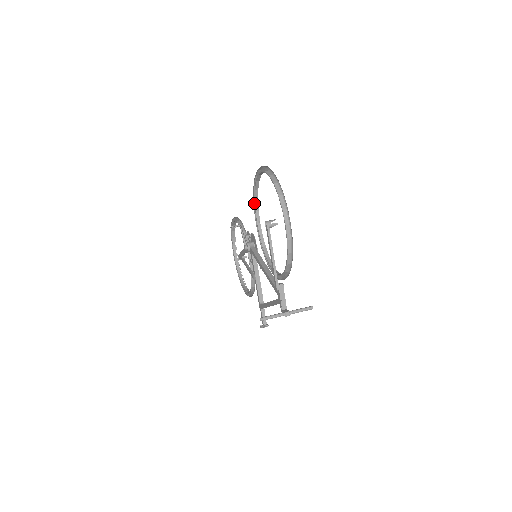
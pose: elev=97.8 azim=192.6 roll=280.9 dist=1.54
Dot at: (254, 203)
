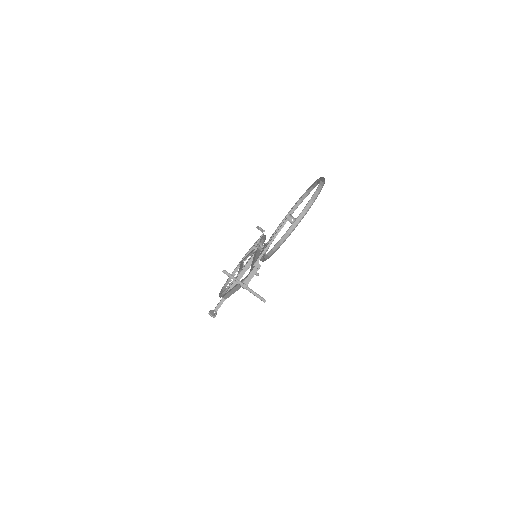
Dot at: (290, 211)
